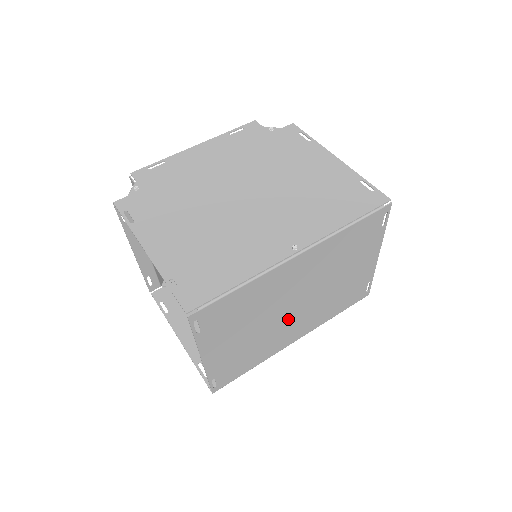
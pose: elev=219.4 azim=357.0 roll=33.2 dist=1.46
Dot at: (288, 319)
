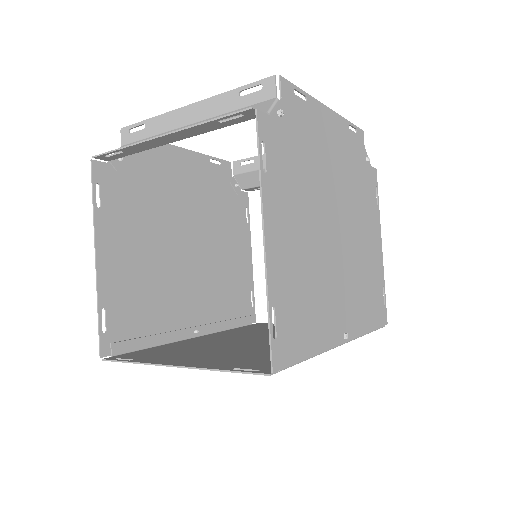
Dot at: occluded
